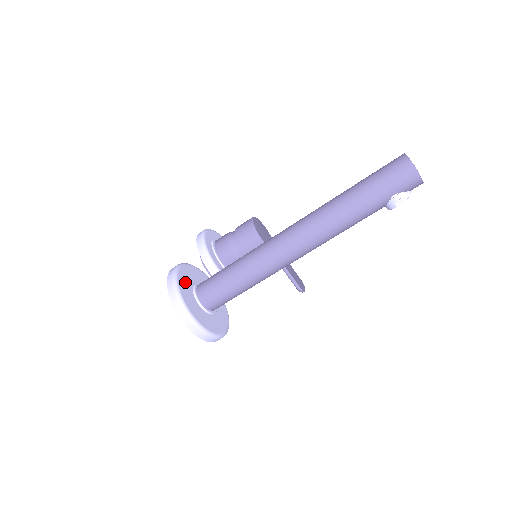
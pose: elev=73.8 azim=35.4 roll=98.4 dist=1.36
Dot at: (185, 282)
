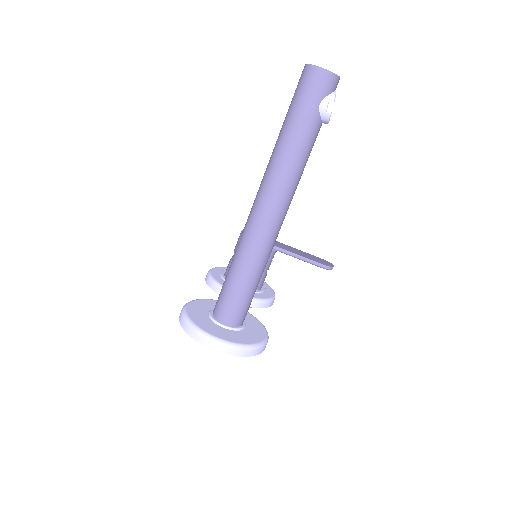
Dot at: (197, 314)
